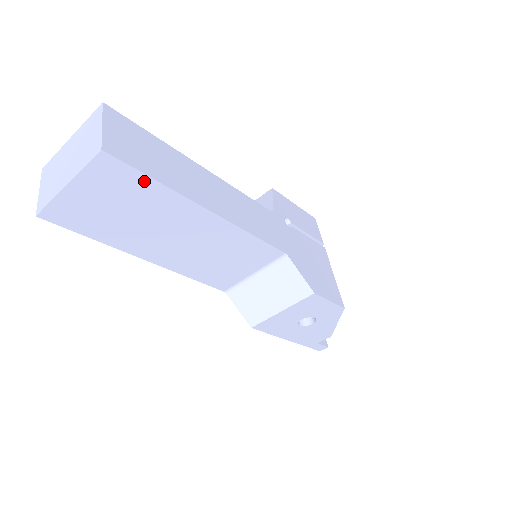
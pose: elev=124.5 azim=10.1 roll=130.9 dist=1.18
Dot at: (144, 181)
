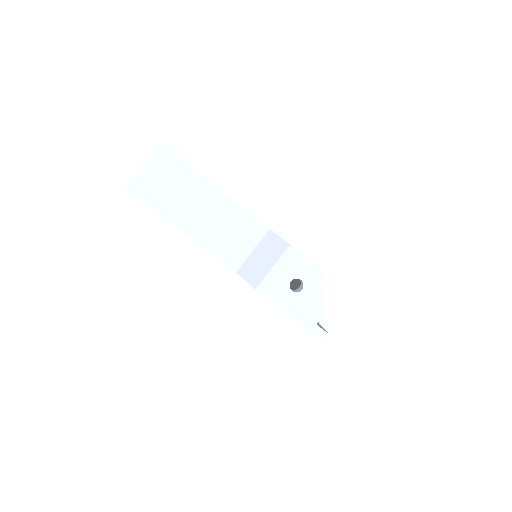
Dot at: (180, 163)
